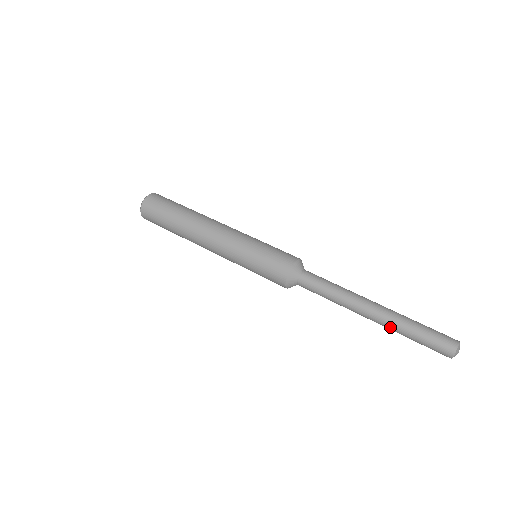
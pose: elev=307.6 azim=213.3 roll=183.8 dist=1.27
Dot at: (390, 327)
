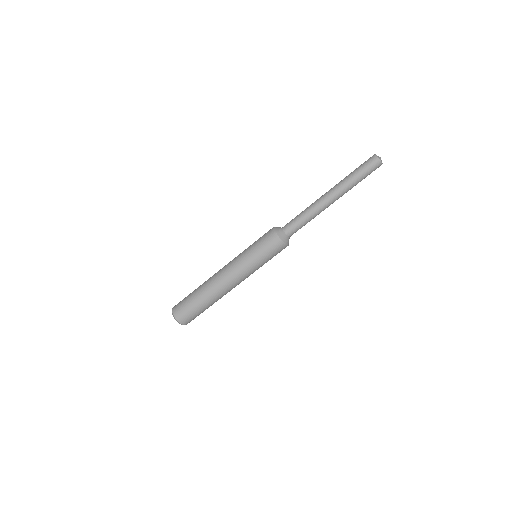
Dot at: (346, 191)
